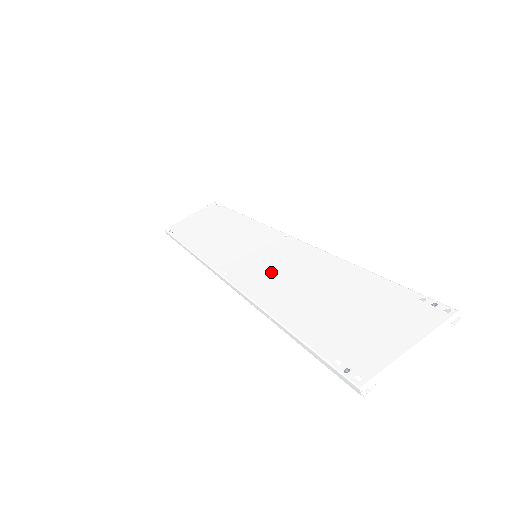
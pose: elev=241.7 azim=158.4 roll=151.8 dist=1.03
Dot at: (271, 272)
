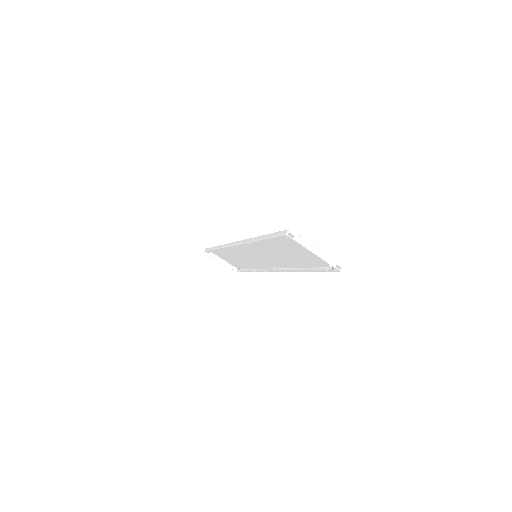
Dot at: (263, 251)
